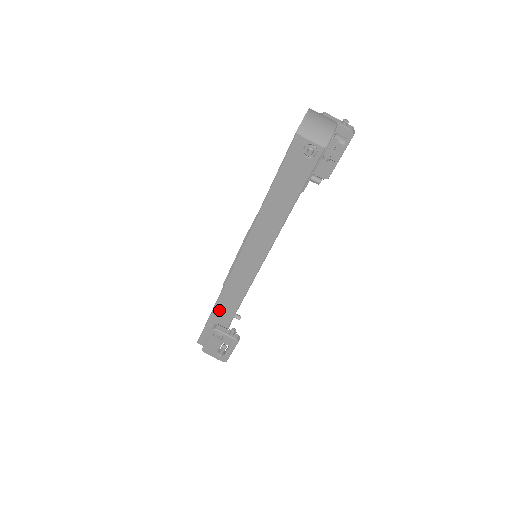
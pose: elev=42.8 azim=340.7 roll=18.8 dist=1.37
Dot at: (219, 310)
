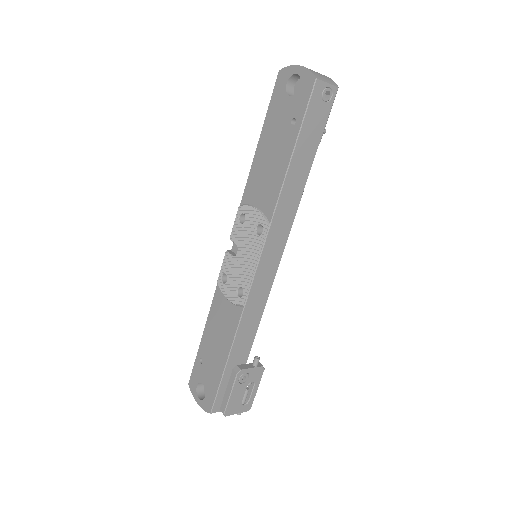
Dot at: (238, 344)
